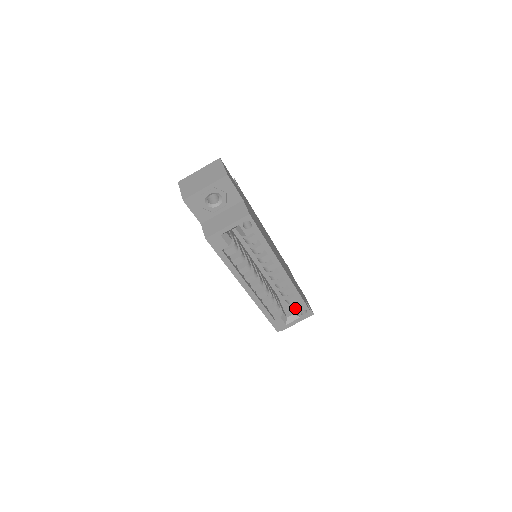
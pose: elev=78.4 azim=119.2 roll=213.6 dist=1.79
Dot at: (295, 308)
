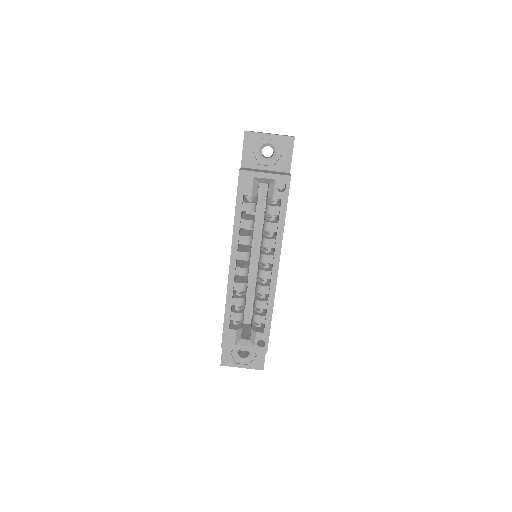
Dot at: (257, 331)
